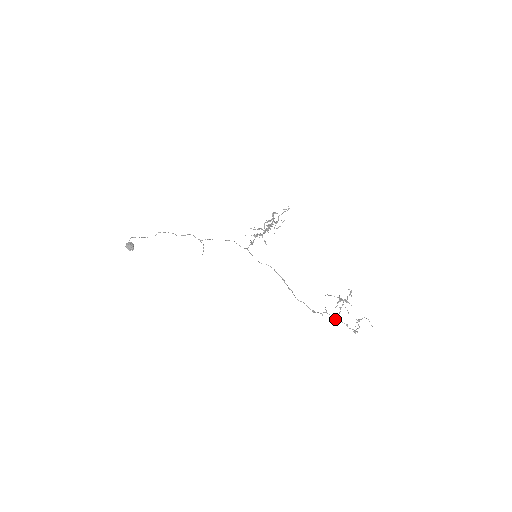
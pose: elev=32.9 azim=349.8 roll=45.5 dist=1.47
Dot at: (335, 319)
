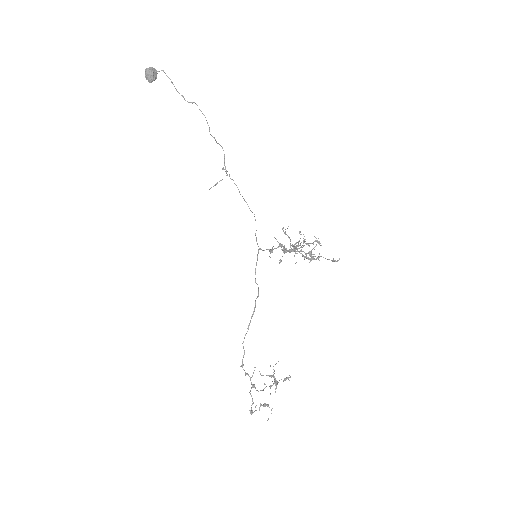
Dot at: occluded
